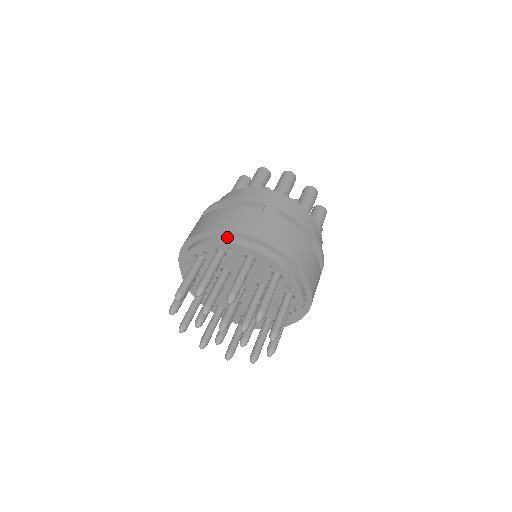
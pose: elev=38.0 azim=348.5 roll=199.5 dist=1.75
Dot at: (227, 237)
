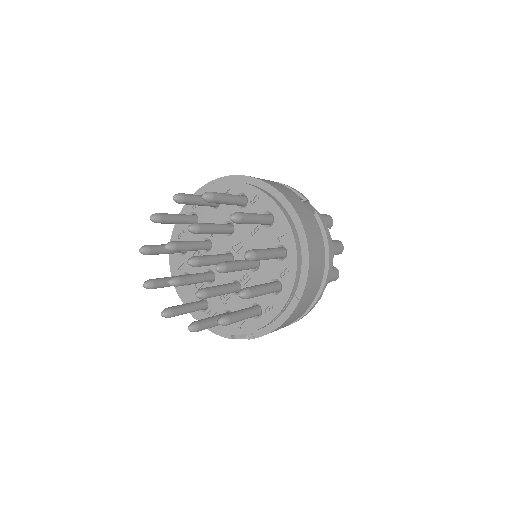
Dot at: (260, 188)
